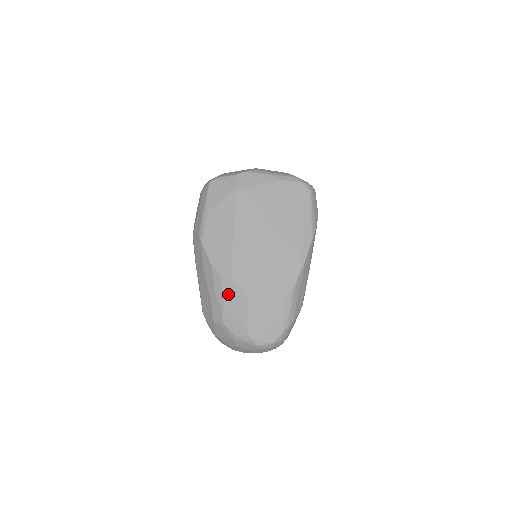
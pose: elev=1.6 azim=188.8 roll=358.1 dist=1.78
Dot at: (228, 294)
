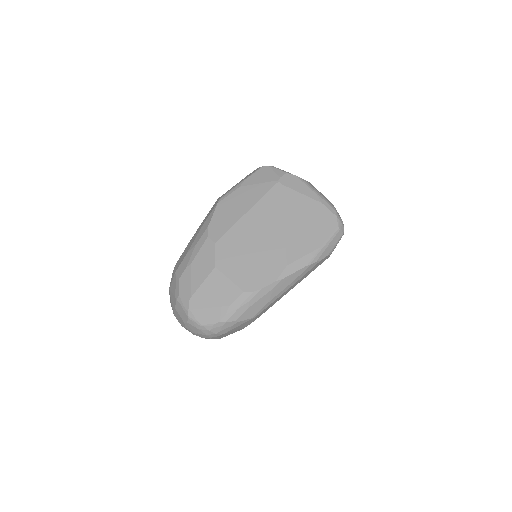
Dot at: (201, 256)
